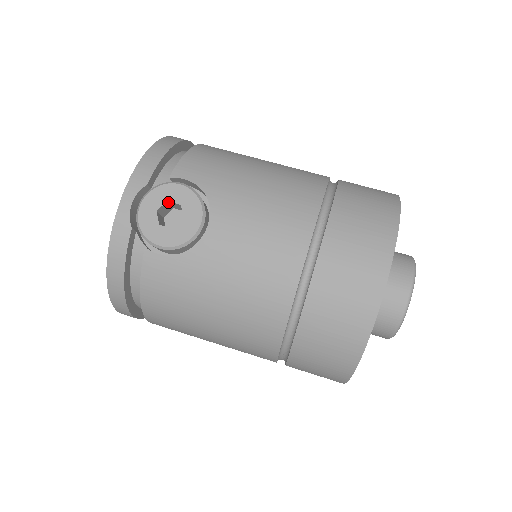
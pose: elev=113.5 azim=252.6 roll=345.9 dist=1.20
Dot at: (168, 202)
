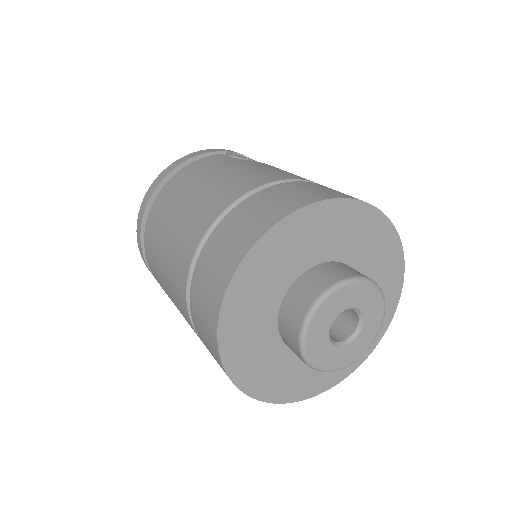
Dot at: occluded
